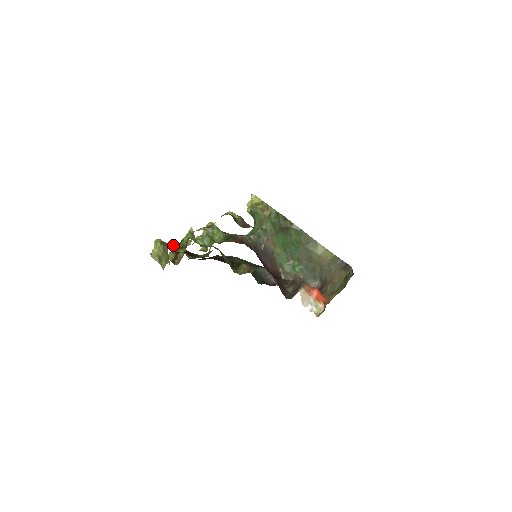
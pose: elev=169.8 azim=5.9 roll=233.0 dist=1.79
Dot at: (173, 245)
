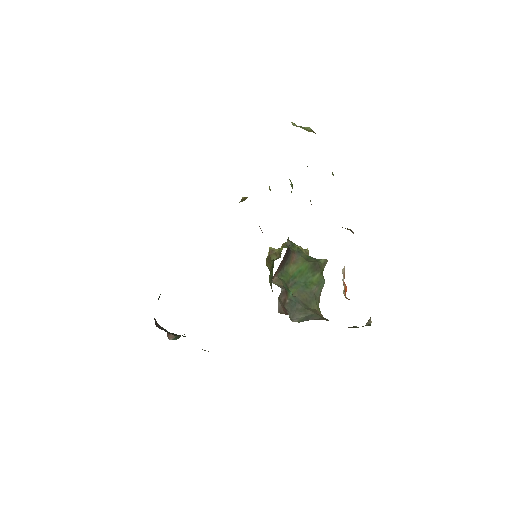
Dot at: occluded
